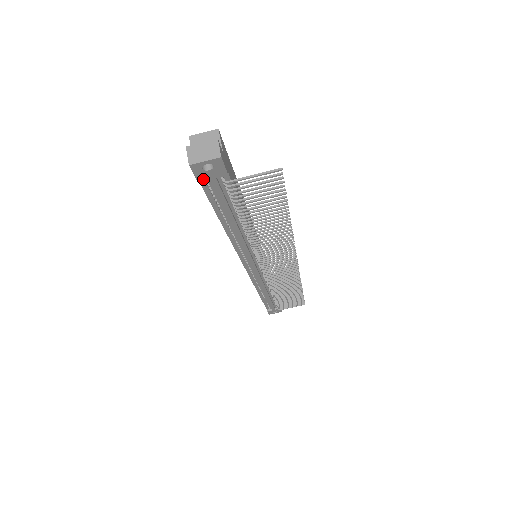
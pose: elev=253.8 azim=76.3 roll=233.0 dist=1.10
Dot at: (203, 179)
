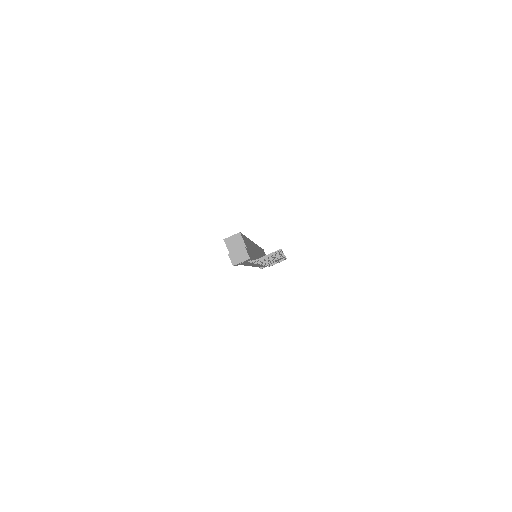
Dot at: occluded
